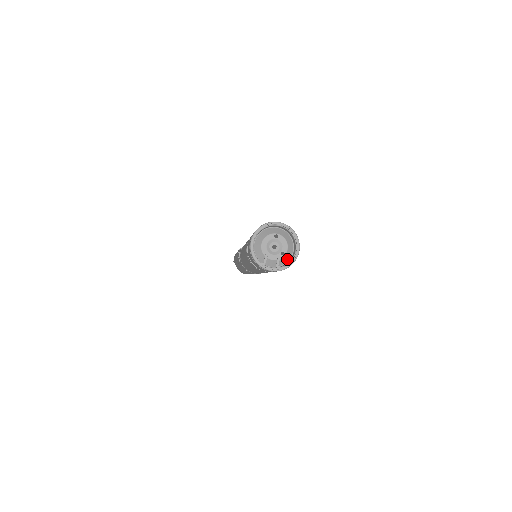
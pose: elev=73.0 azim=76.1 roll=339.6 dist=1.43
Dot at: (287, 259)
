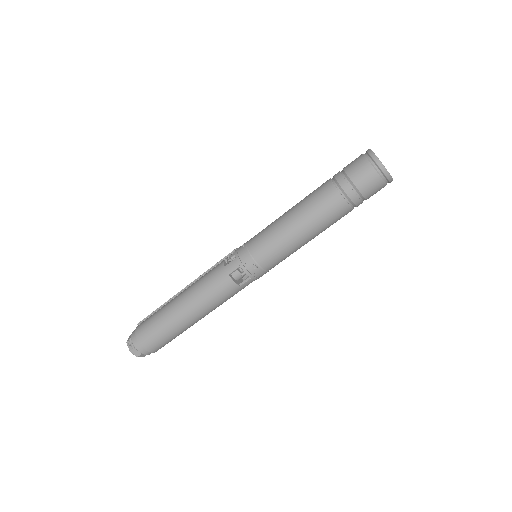
Dot at: (380, 176)
